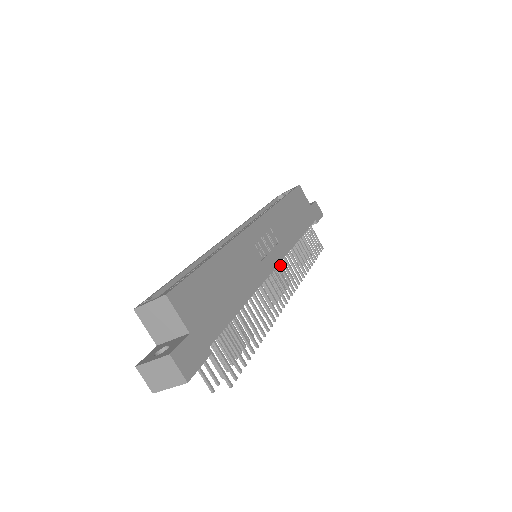
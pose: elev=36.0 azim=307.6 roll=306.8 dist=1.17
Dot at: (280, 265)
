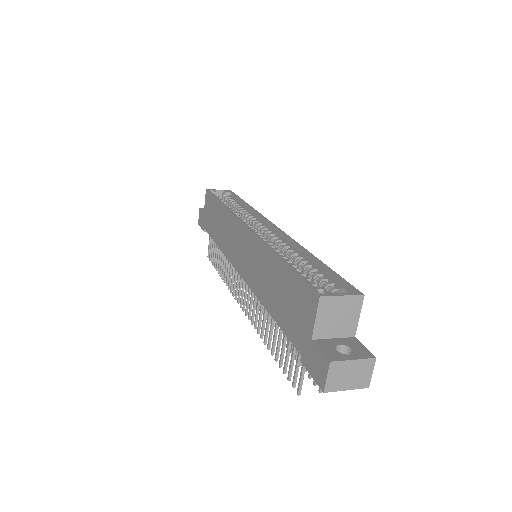
Dot at: occluded
